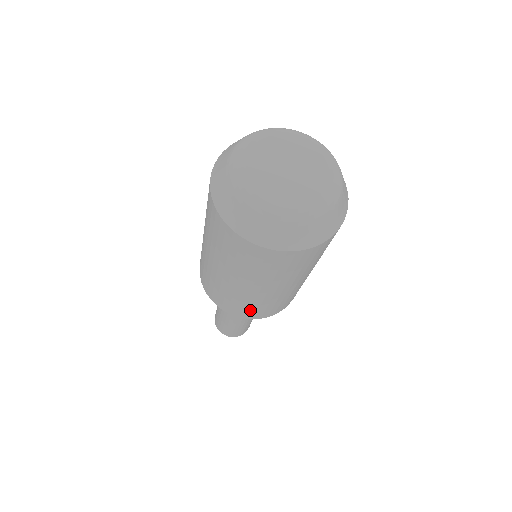
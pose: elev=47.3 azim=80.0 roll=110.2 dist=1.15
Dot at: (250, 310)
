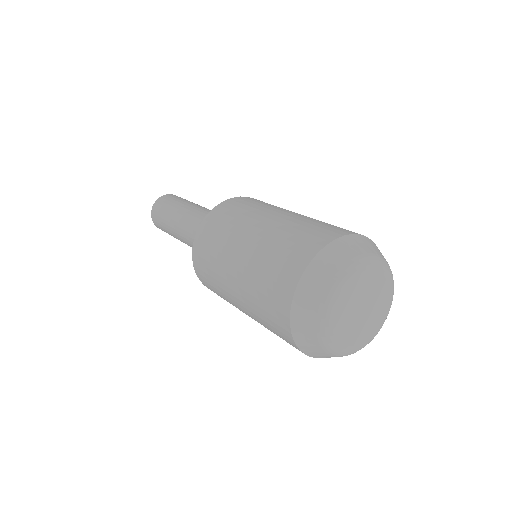
Dot at: occluded
